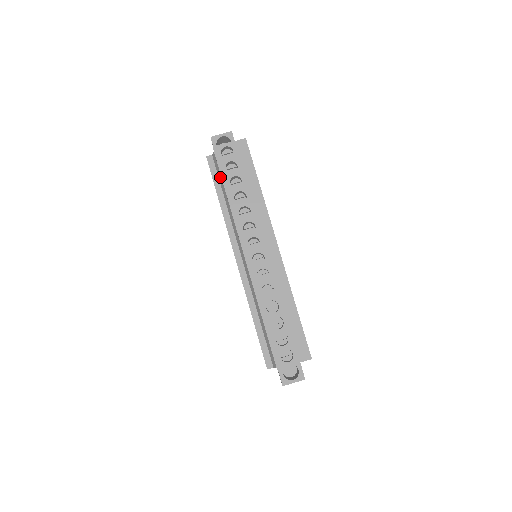
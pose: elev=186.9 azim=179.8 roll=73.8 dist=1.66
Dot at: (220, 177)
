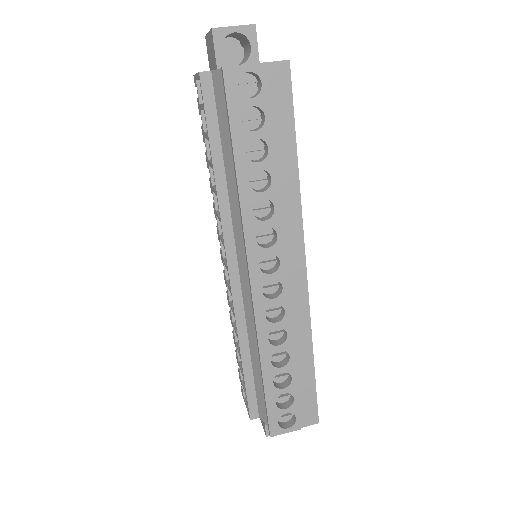
Dot at: (223, 124)
